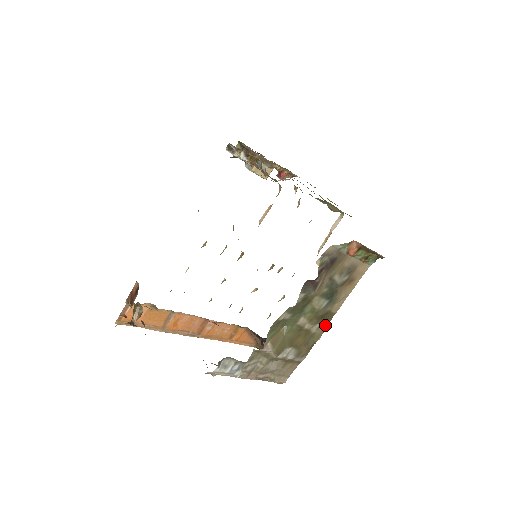
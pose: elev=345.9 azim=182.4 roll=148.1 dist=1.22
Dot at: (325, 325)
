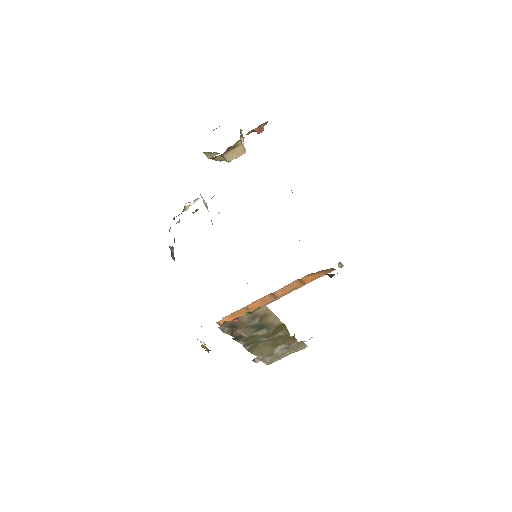
Dot at: (285, 330)
